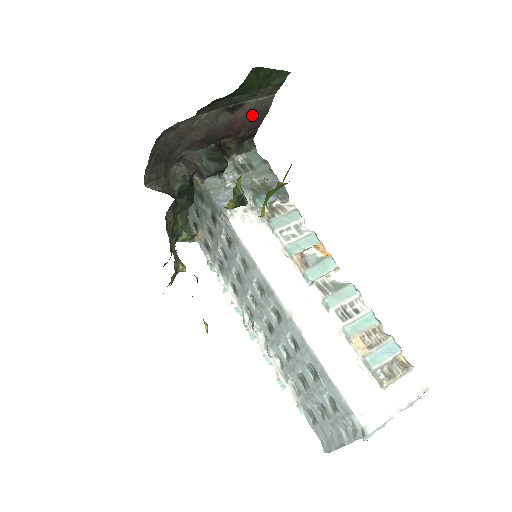
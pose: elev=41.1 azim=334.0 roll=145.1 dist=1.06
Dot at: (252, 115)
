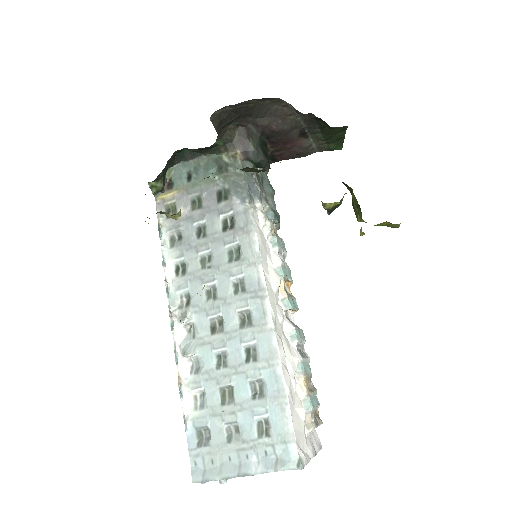
Dot at: (299, 149)
